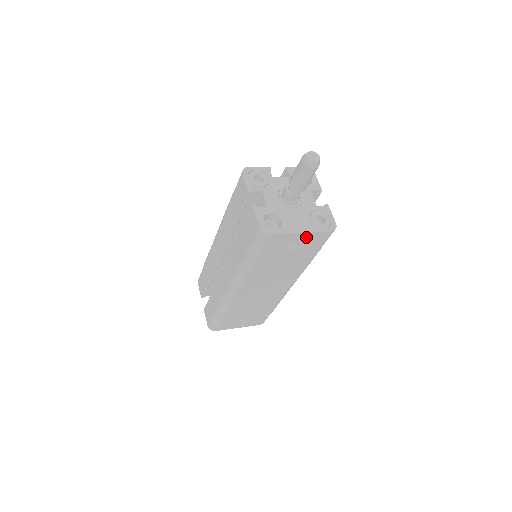
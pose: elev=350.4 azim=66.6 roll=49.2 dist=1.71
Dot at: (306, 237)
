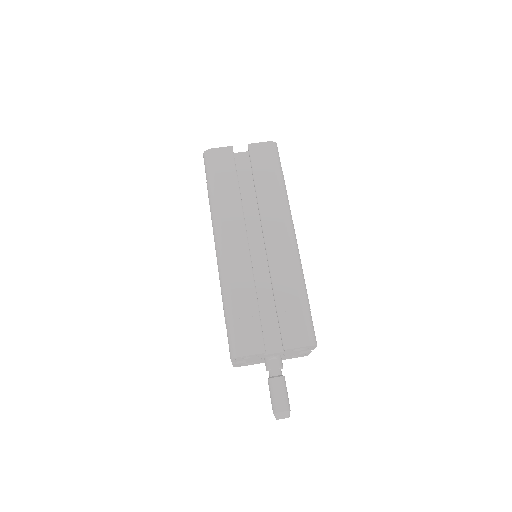
Dot at: occluded
